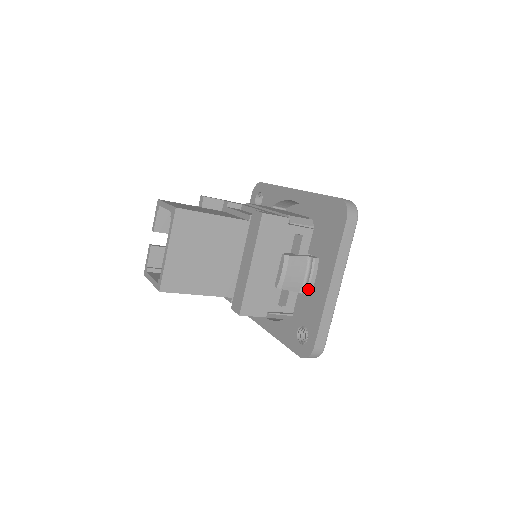
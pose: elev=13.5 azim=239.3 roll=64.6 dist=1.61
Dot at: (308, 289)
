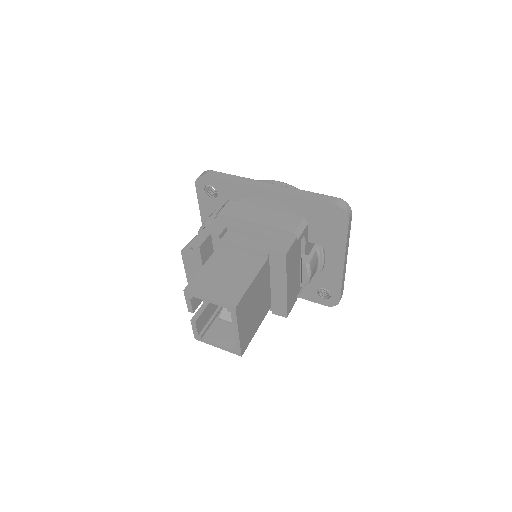
Dot at: (322, 269)
